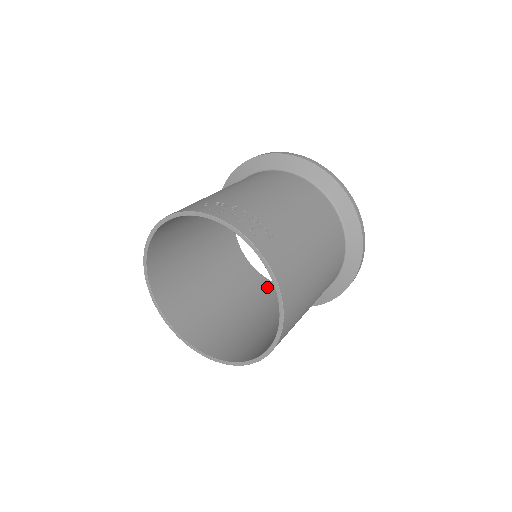
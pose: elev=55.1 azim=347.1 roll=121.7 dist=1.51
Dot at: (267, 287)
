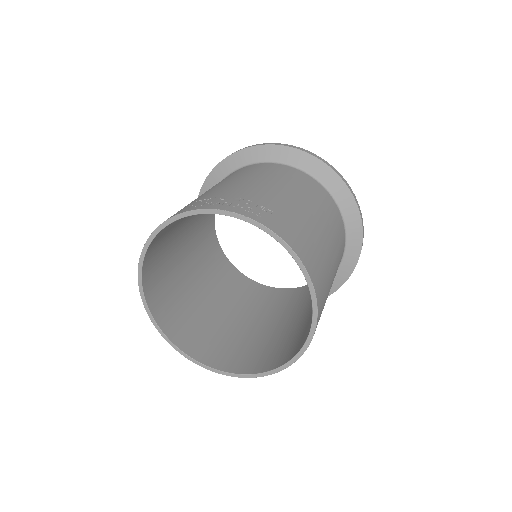
Dot at: (274, 294)
